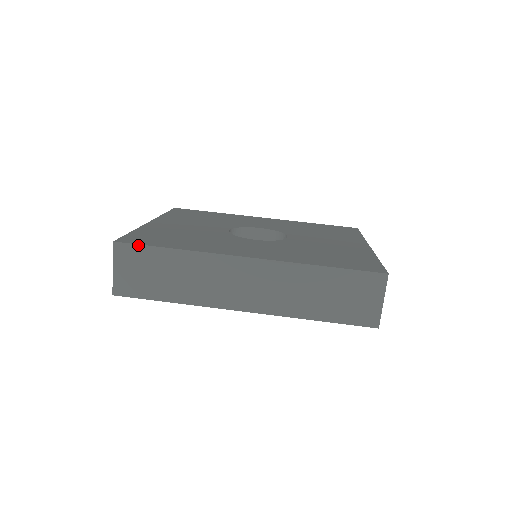
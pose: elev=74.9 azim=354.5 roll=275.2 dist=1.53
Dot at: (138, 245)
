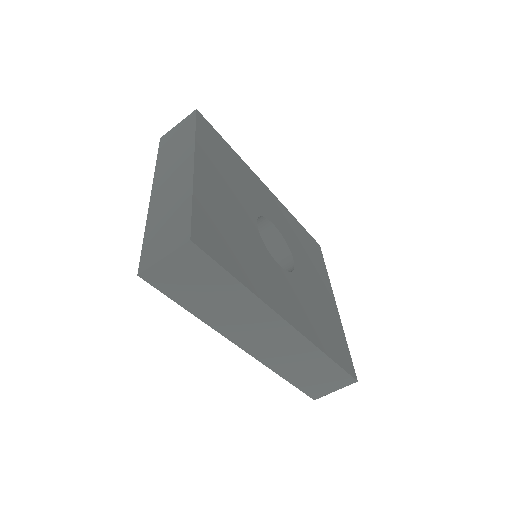
Dot at: (212, 259)
